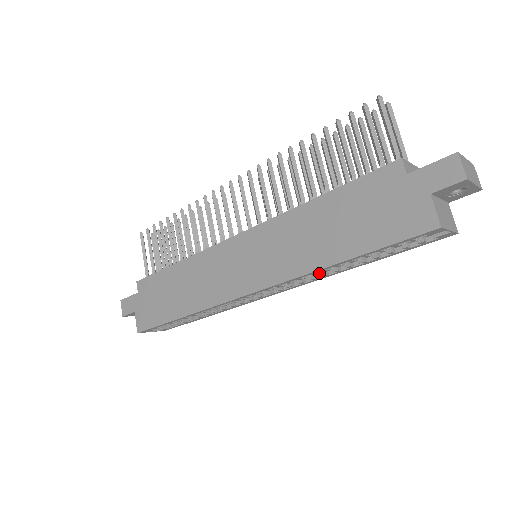
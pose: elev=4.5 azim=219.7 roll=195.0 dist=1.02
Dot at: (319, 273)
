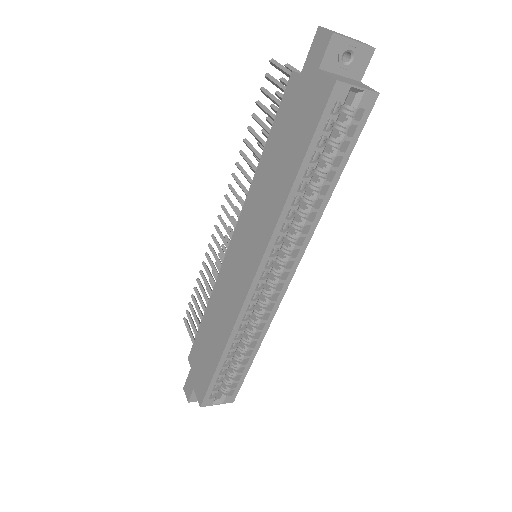
Dot at: (300, 223)
